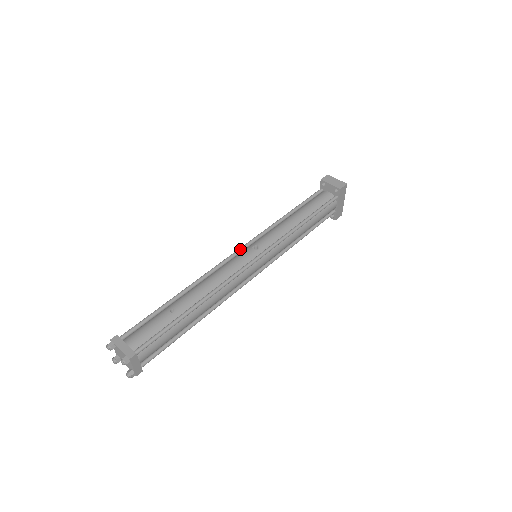
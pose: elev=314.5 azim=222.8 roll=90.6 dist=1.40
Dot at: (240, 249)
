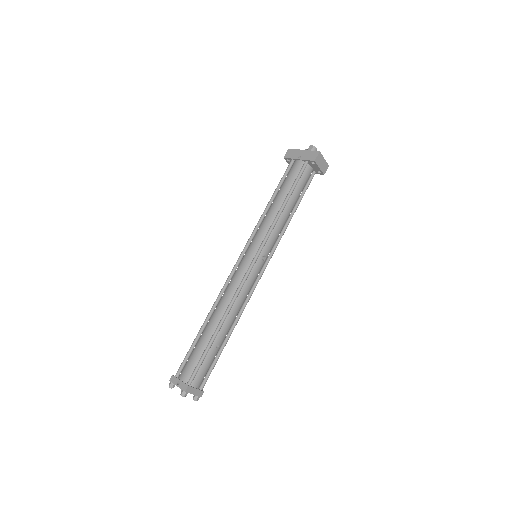
Dot at: (254, 264)
